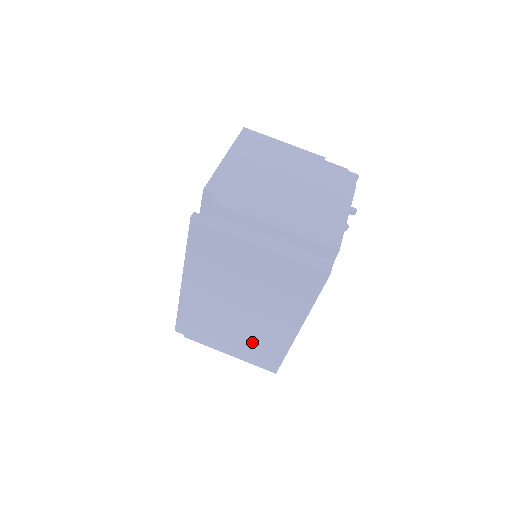
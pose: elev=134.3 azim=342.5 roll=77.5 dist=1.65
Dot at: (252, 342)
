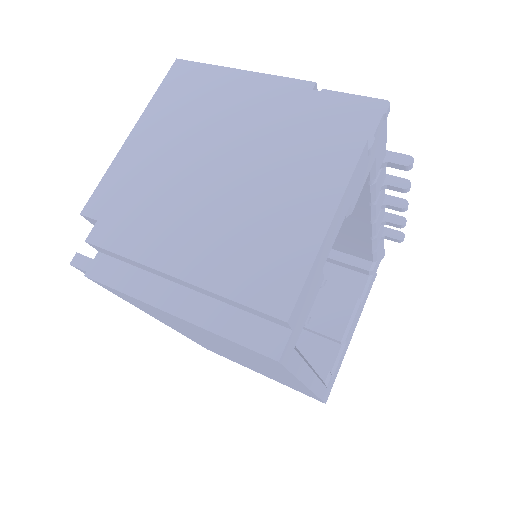
Dot at: (271, 376)
